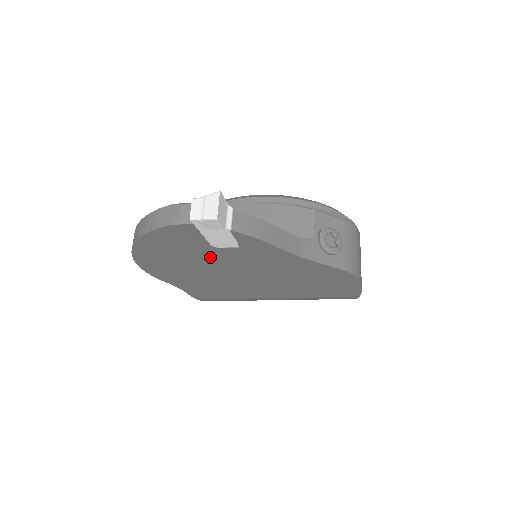
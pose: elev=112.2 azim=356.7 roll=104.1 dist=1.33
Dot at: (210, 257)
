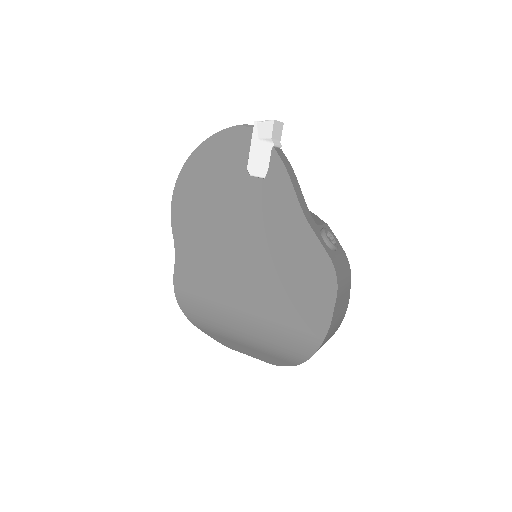
Dot at: (235, 191)
